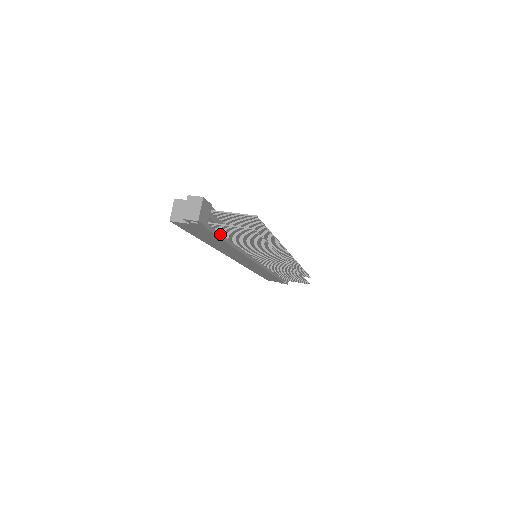
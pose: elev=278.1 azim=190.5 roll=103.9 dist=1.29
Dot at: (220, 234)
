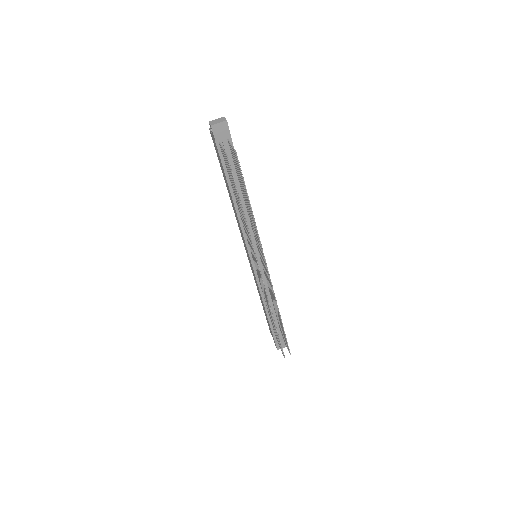
Dot at: (227, 170)
